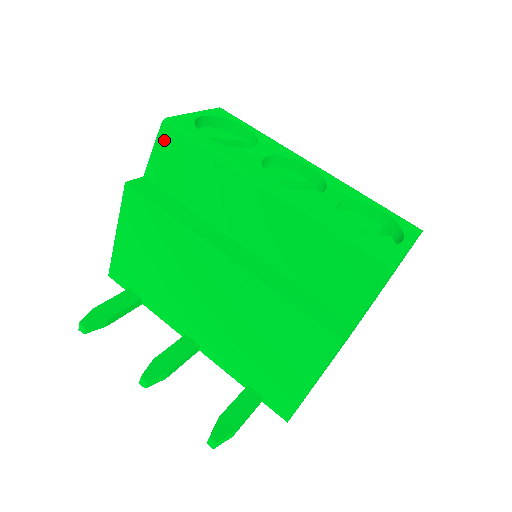
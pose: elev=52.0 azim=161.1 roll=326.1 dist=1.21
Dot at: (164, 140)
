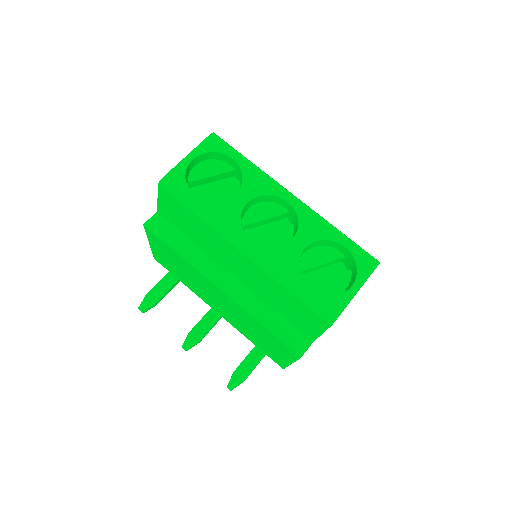
Dot at: (163, 195)
